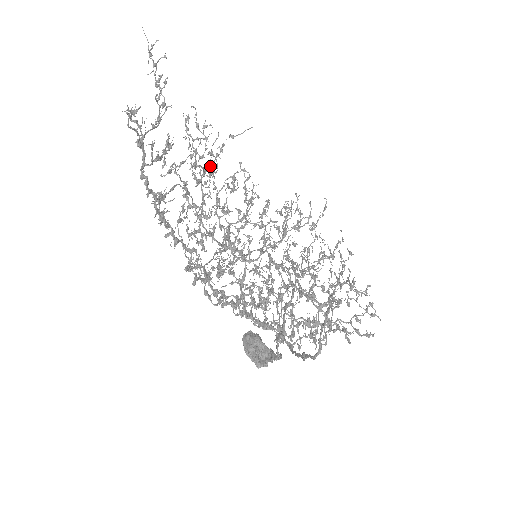
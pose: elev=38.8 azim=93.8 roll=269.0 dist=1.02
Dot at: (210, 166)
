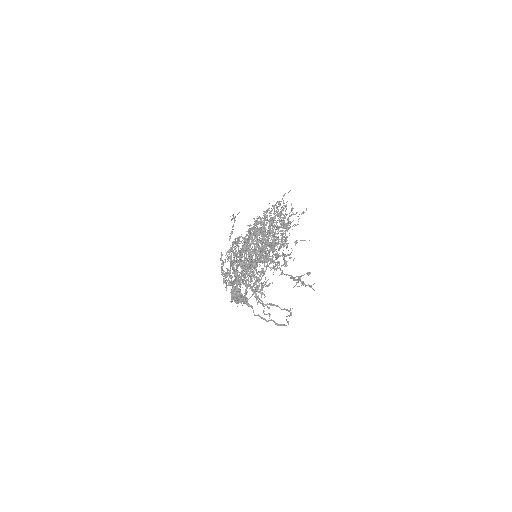
Dot at: occluded
